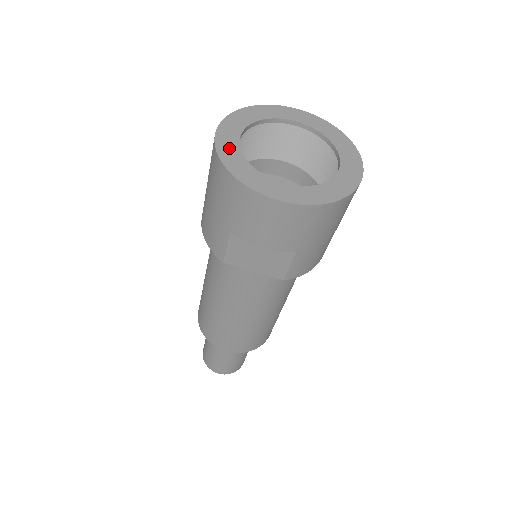
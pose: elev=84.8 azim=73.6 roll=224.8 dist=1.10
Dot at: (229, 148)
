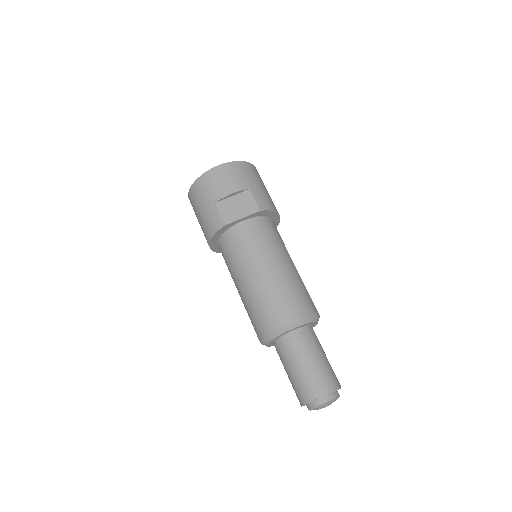
Dot at: occluded
